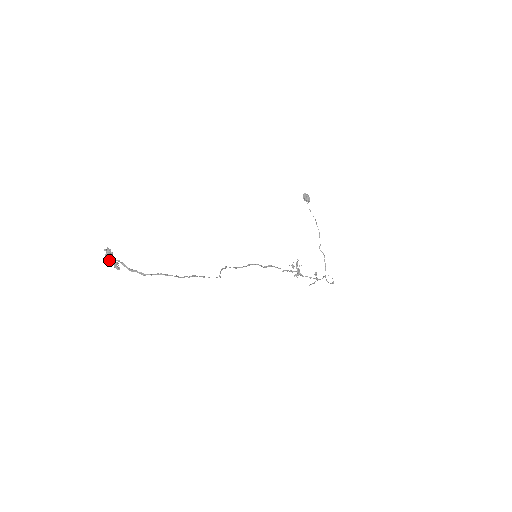
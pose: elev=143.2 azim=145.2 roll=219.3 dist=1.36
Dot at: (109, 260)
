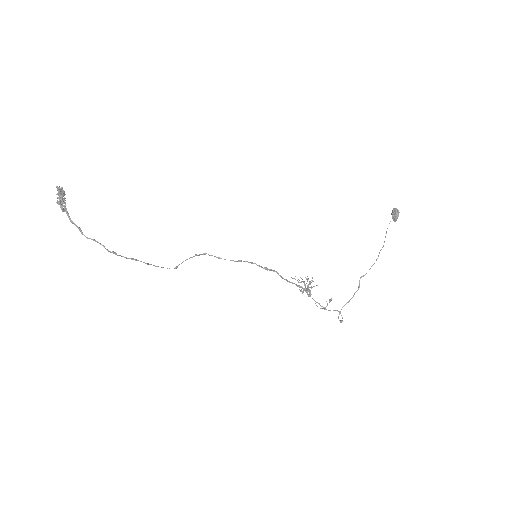
Dot at: (58, 198)
